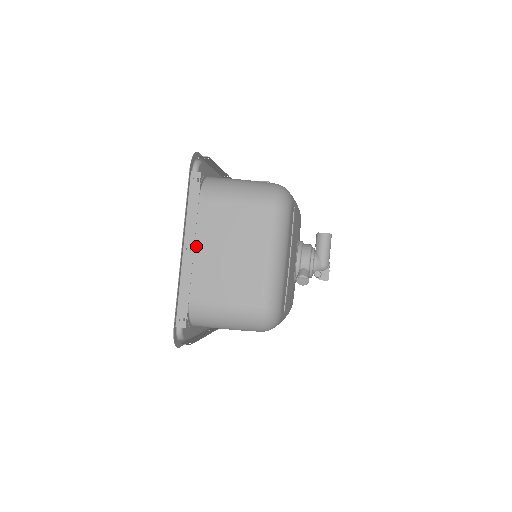
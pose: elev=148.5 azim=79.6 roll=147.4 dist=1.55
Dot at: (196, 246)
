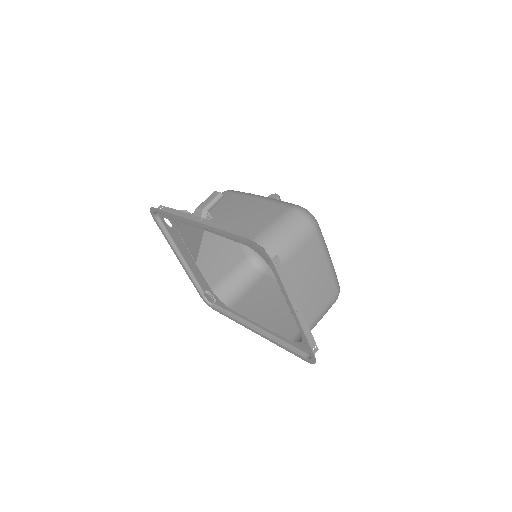
Dot at: occluded
